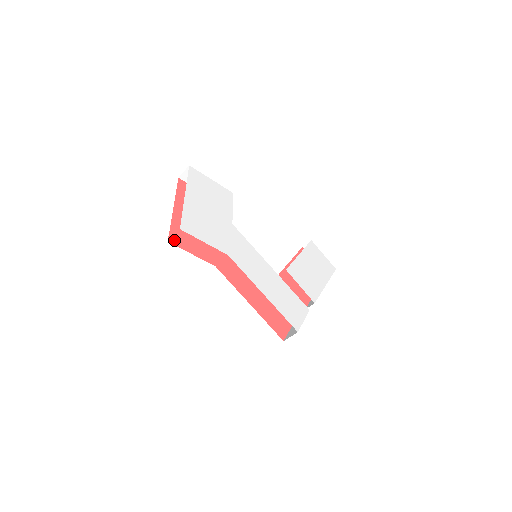
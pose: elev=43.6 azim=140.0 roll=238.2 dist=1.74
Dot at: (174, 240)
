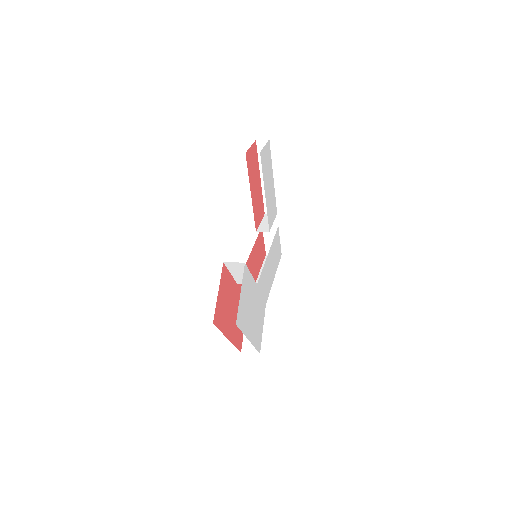
Dot at: (240, 345)
